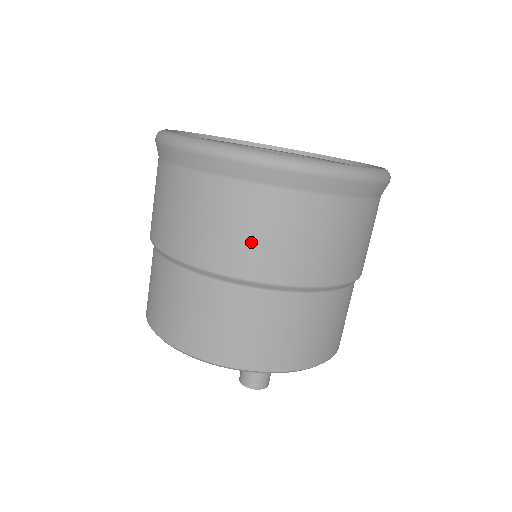
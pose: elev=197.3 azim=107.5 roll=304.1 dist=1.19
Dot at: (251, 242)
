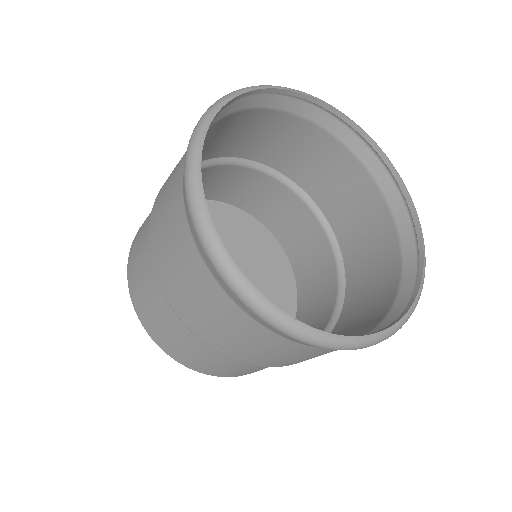
Dot at: (282, 360)
